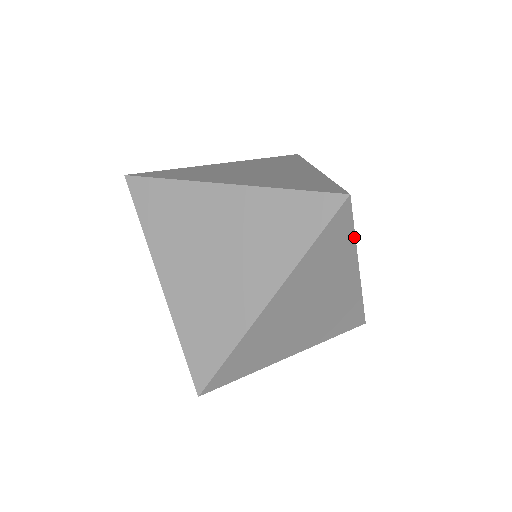
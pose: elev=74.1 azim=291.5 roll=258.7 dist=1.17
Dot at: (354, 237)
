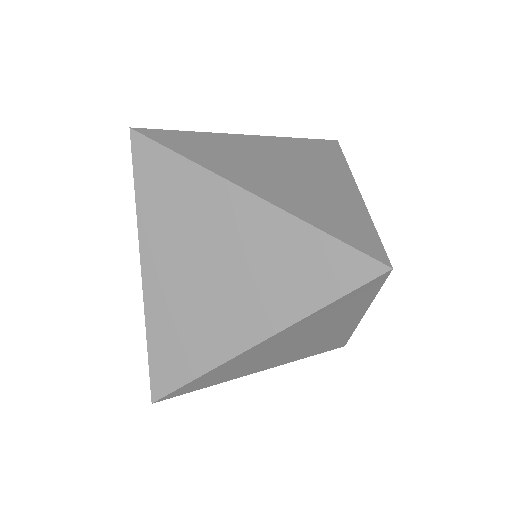
Dot at: (374, 296)
